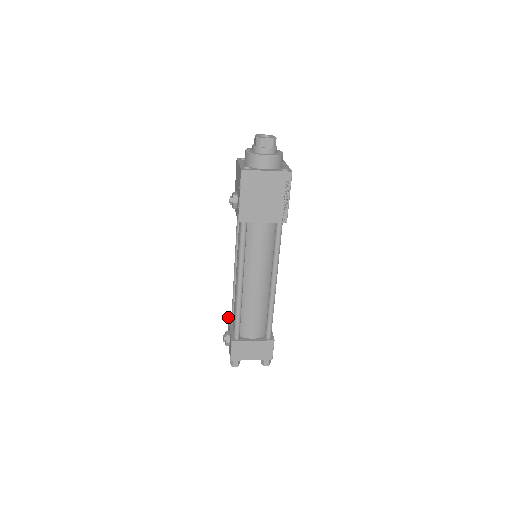
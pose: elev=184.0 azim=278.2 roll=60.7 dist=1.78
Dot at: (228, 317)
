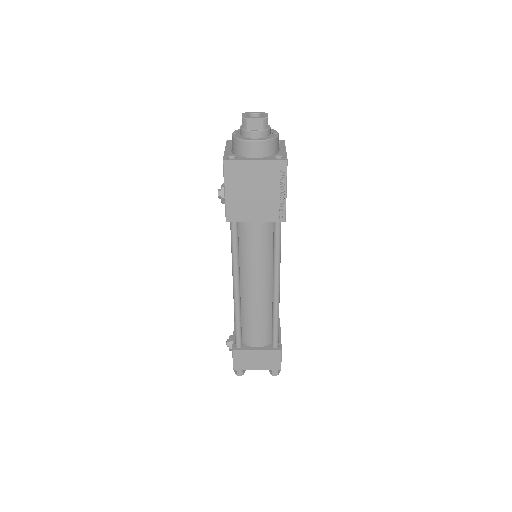
Dot at: occluded
